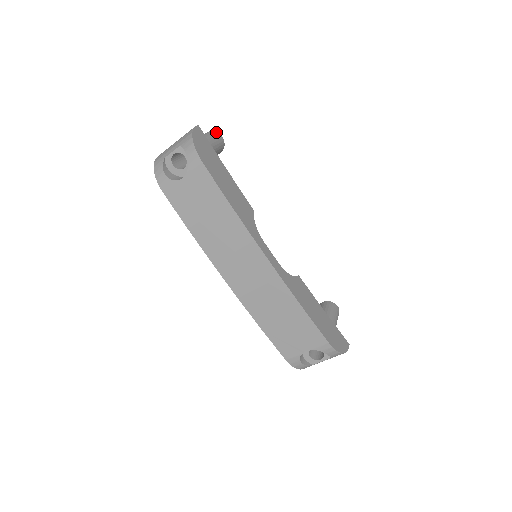
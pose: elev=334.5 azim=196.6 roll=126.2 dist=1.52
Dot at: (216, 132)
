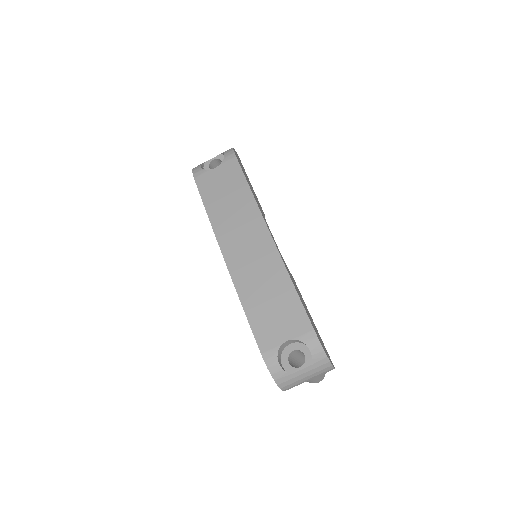
Dot at: occluded
